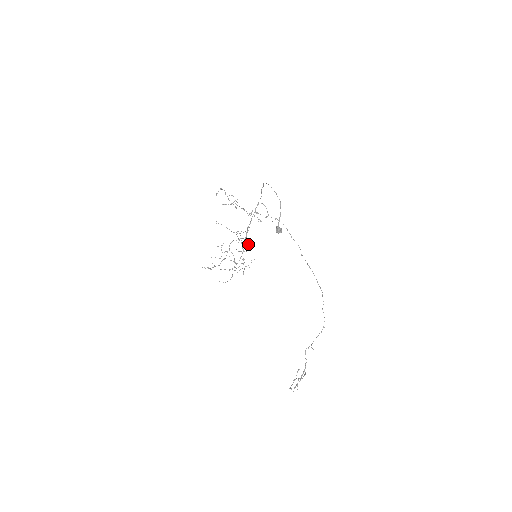
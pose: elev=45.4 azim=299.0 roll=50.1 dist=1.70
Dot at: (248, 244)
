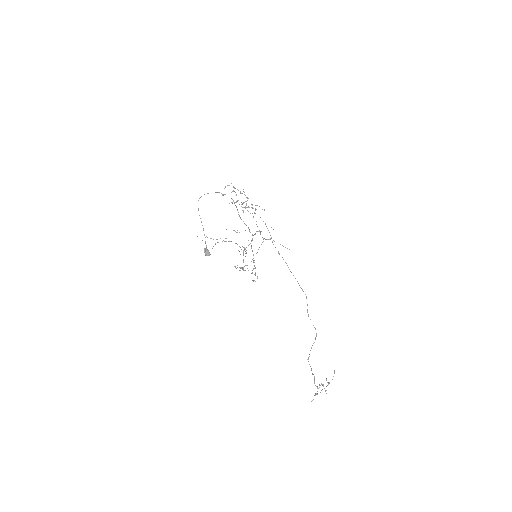
Dot at: (243, 247)
